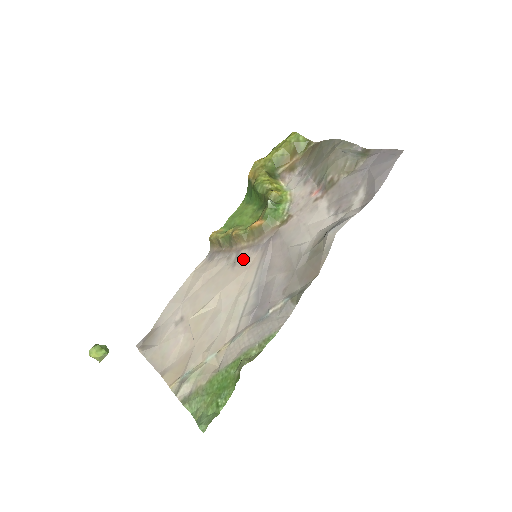
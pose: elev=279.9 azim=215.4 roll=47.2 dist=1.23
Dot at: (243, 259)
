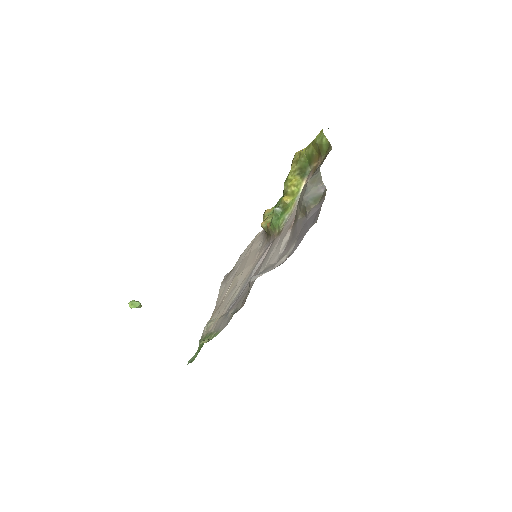
Dot at: (261, 250)
